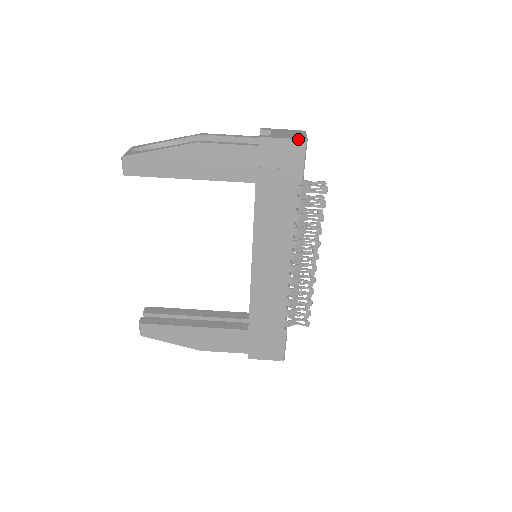
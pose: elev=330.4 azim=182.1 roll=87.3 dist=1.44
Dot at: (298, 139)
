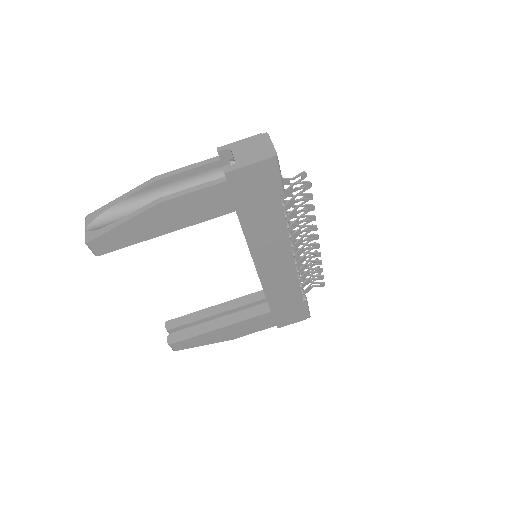
Dot at: (267, 159)
